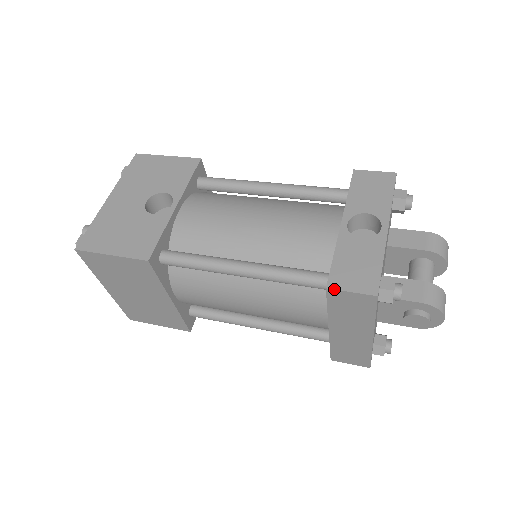
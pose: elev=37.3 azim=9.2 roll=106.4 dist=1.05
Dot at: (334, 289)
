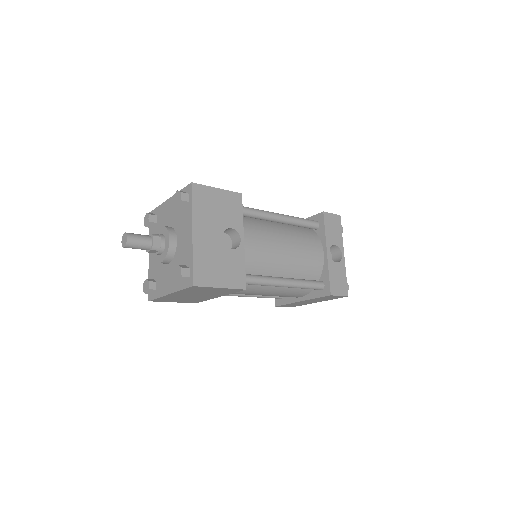
Dot at: (334, 295)
